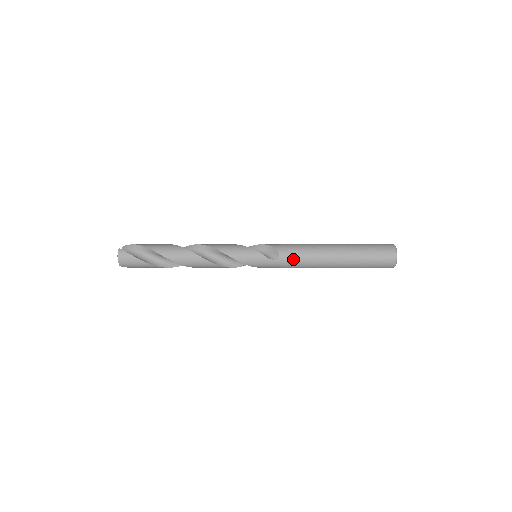
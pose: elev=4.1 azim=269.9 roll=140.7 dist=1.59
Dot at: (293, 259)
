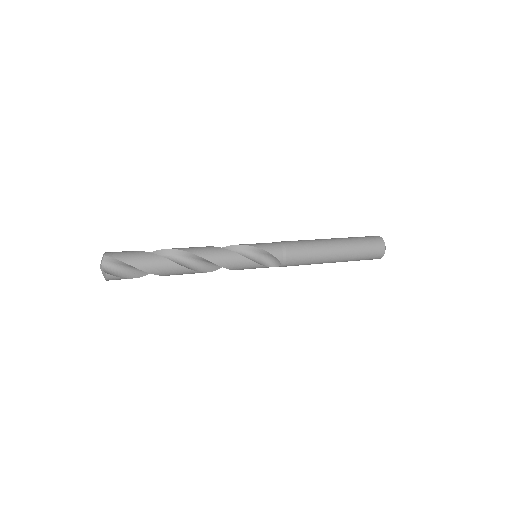
Dot at: occluded
